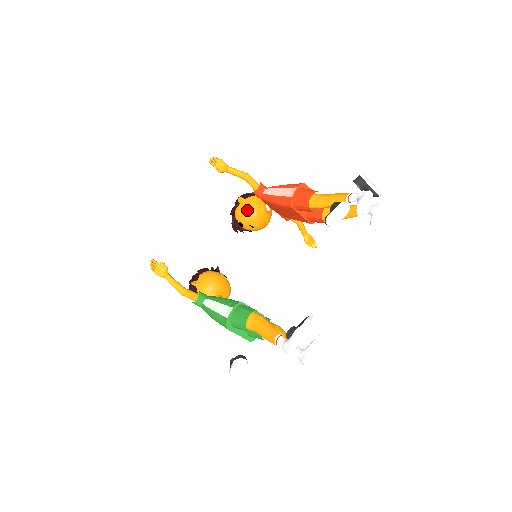
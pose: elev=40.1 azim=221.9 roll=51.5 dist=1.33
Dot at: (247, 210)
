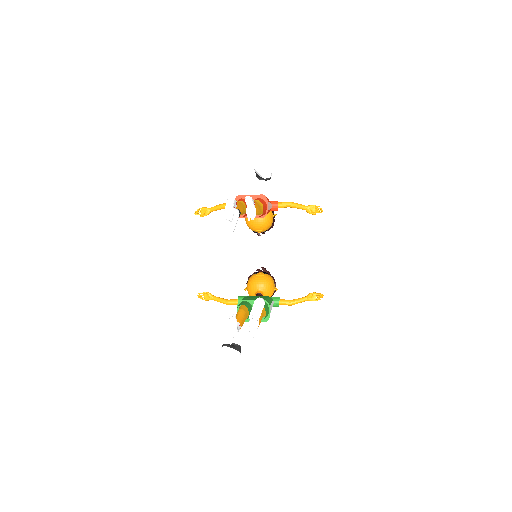
Dot at: (247, 223)
